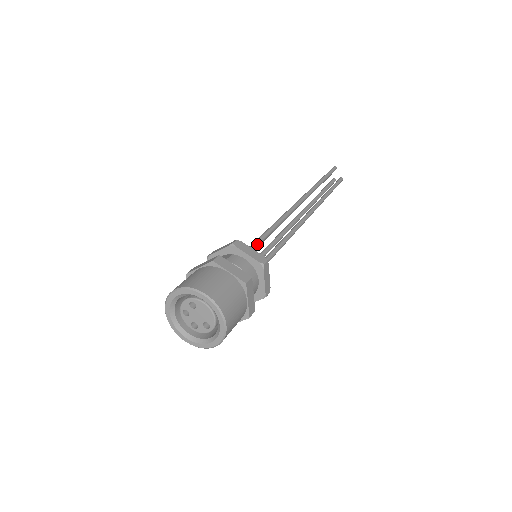
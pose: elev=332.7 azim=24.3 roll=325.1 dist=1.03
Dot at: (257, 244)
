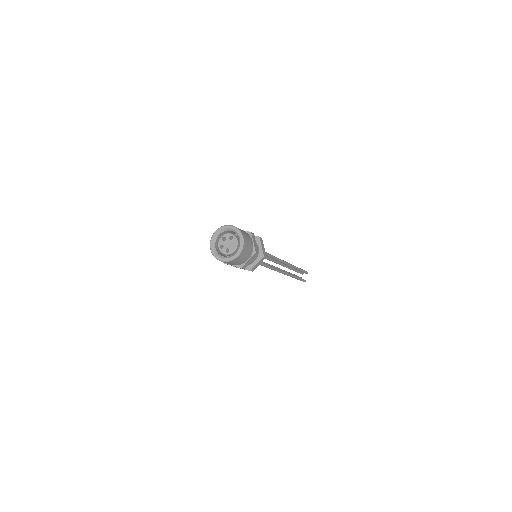
Dot at: occluded
